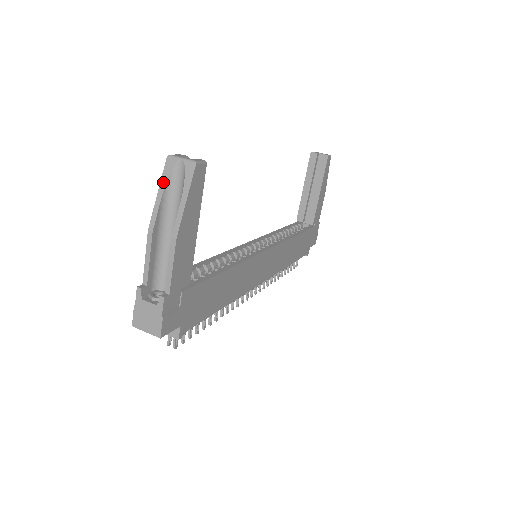
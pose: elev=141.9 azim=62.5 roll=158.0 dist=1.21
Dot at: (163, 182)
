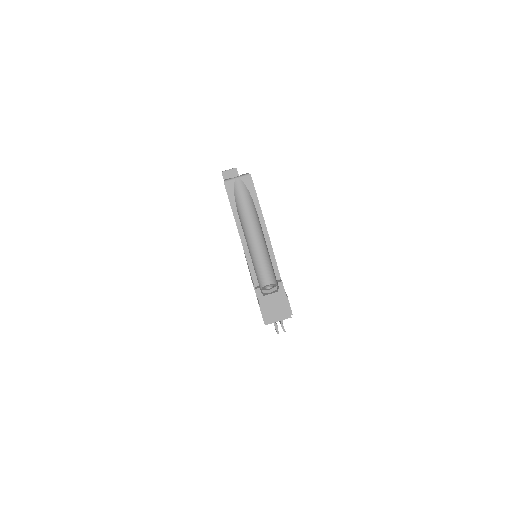
Dot at: (232, 202)
